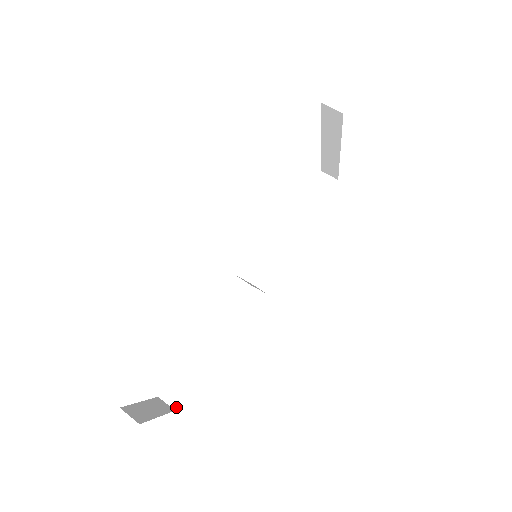
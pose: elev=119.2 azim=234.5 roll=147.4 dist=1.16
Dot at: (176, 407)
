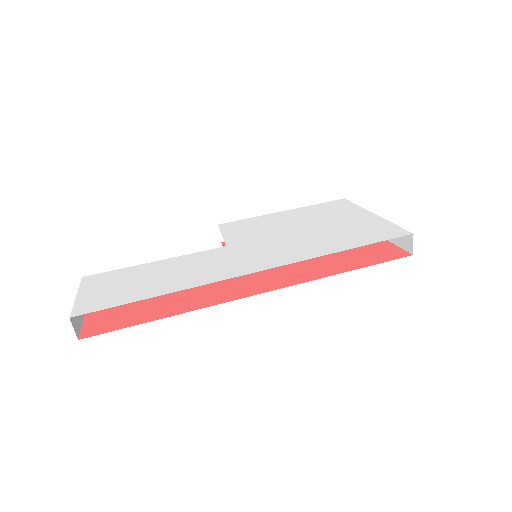
Dot at: occluded
